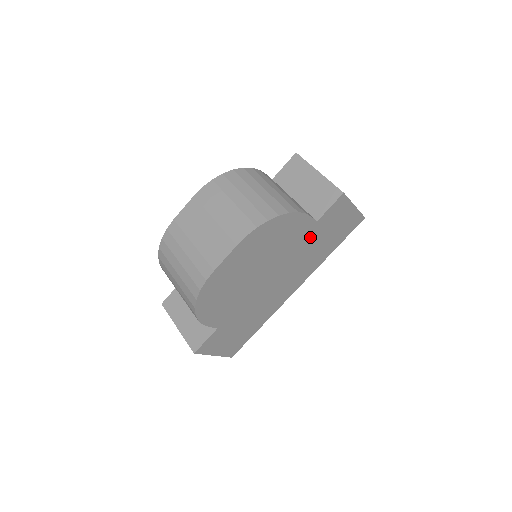
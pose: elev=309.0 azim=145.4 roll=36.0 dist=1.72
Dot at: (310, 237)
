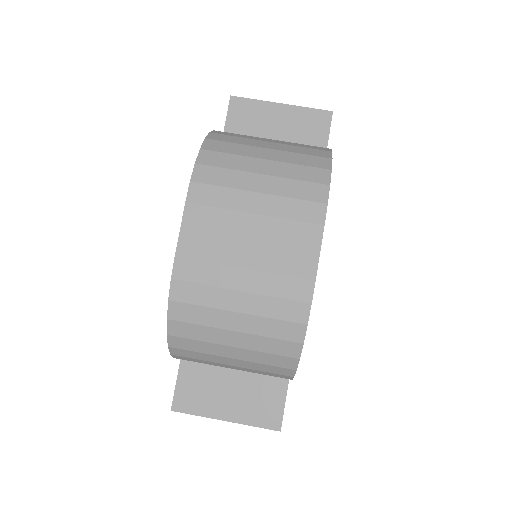
Dot at: occluded
